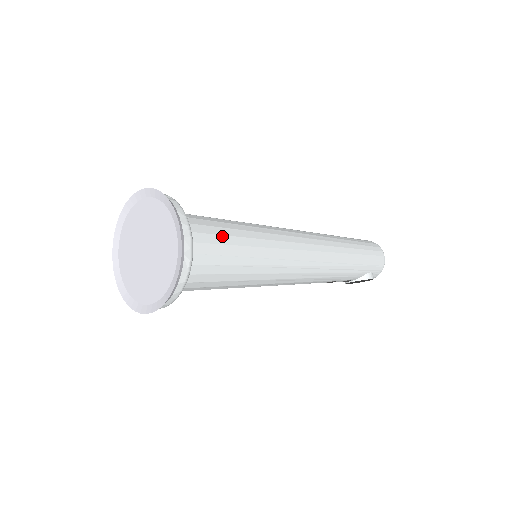
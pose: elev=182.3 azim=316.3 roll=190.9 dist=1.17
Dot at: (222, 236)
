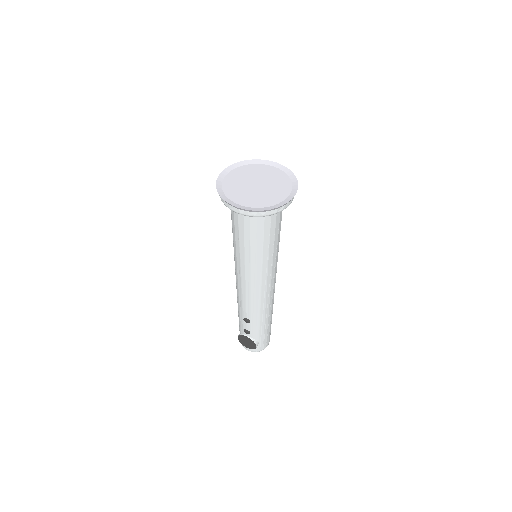
Dot at: occluded
